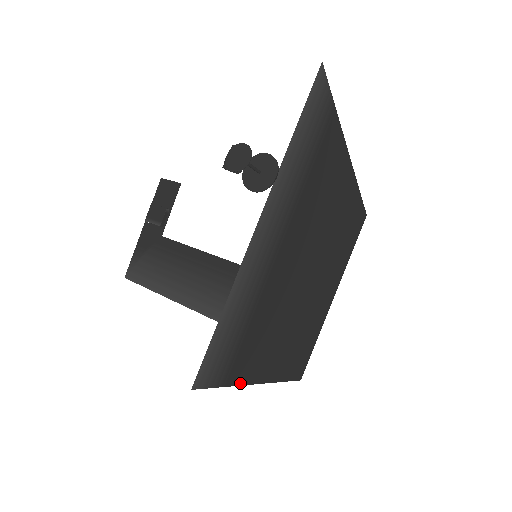
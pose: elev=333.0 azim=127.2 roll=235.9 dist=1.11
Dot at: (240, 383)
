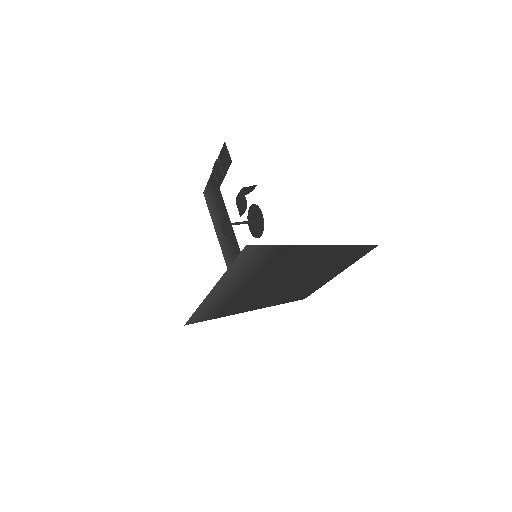
Dot at: (229, 315)
